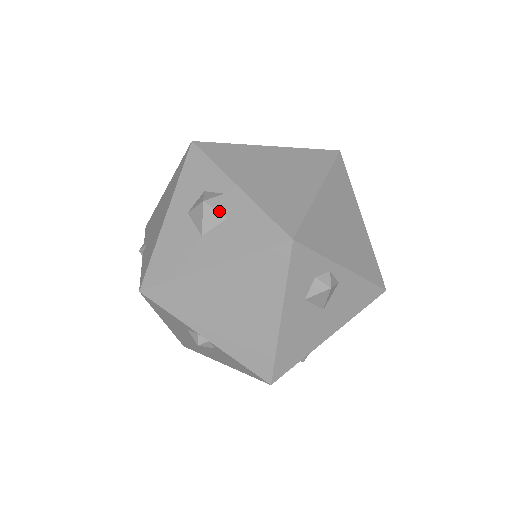
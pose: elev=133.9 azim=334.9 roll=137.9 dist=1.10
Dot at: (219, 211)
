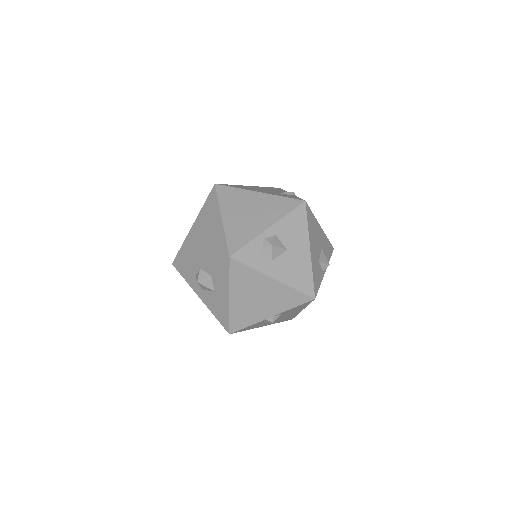
Dot at: (205, 278)
